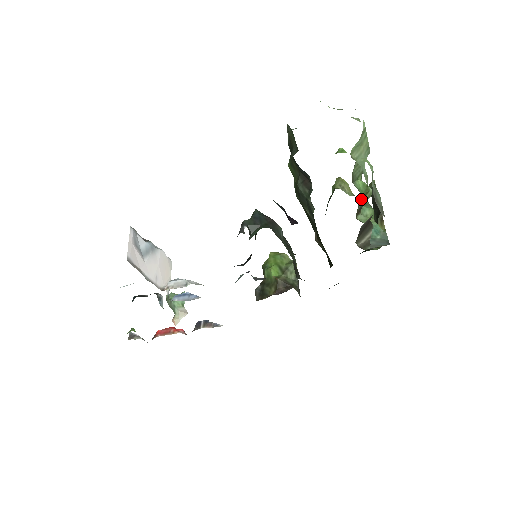
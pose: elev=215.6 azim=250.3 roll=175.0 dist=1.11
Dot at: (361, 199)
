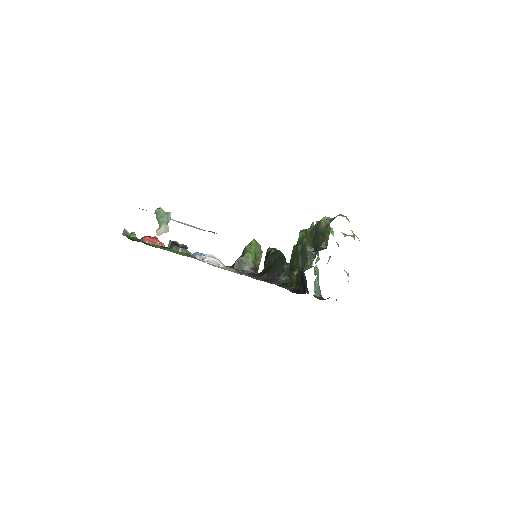
Dot at: occluded
